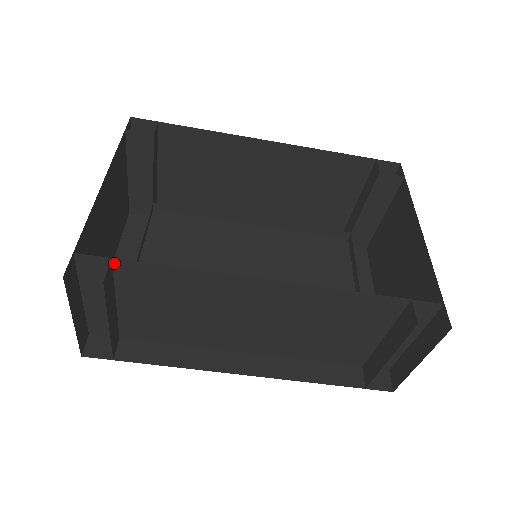
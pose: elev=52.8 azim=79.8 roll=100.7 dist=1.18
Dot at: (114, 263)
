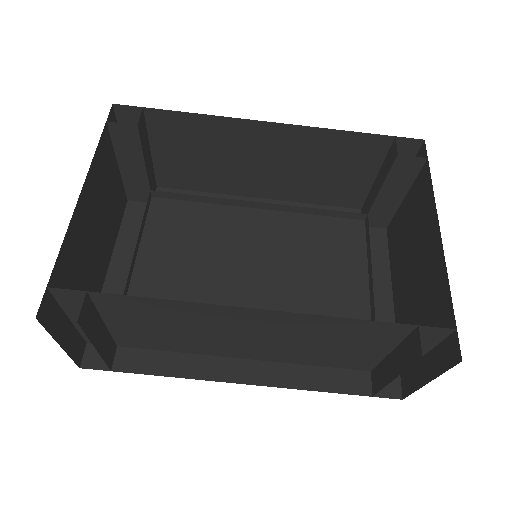
Dot at: (91, 295)
